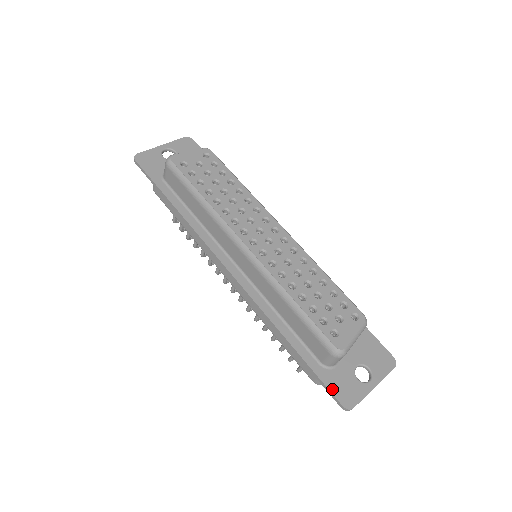
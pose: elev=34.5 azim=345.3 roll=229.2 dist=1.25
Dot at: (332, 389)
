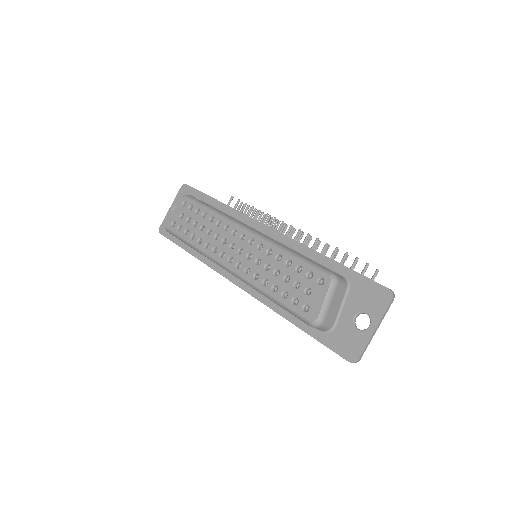
Dot at: (336, 350)
